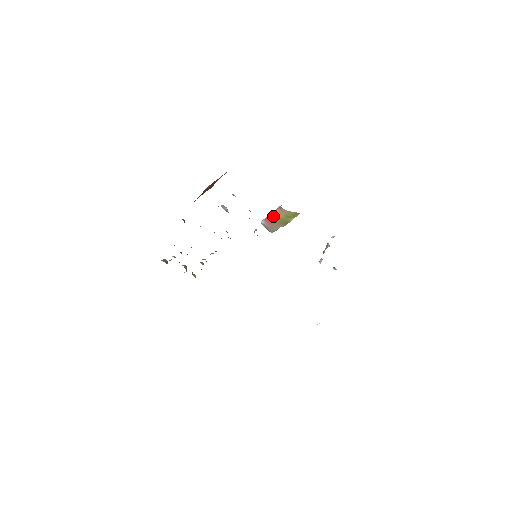
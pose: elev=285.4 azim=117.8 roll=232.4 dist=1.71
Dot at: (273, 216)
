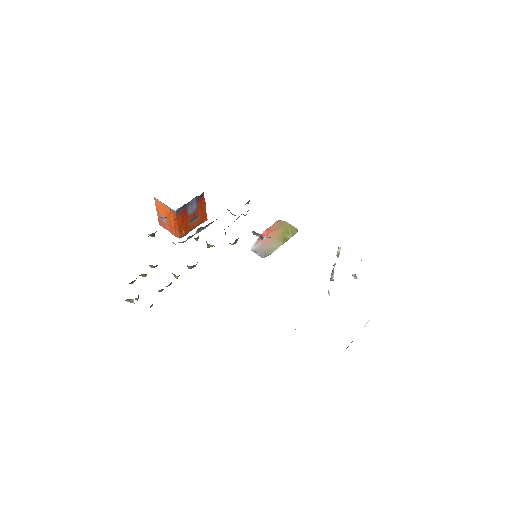
Dot at: (269, 229)
